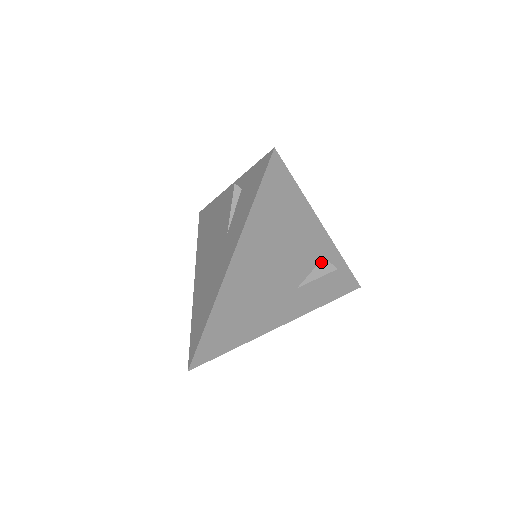
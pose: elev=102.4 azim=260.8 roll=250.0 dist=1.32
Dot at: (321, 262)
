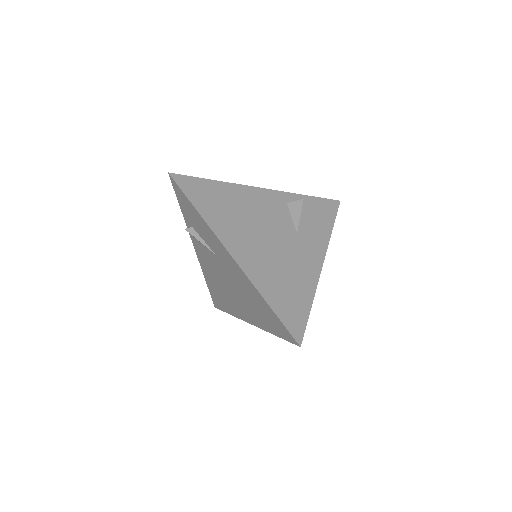
Dot at: (289, 207)
